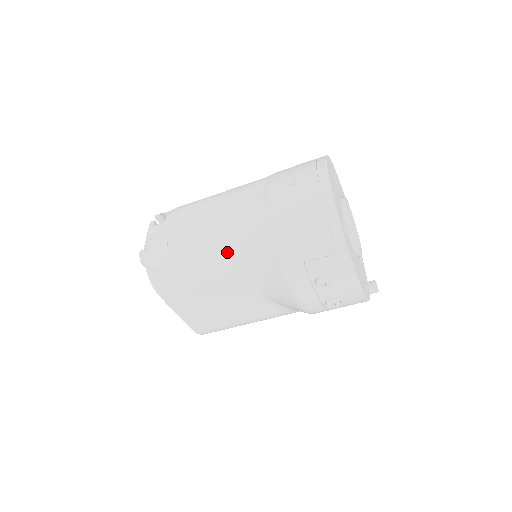
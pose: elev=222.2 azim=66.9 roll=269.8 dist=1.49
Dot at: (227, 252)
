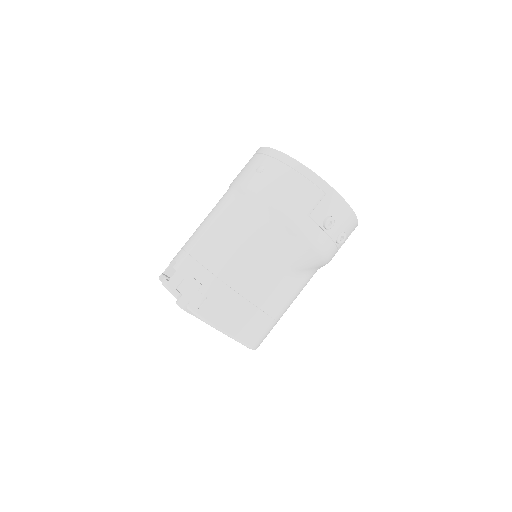
Dot at: (248, 249)
